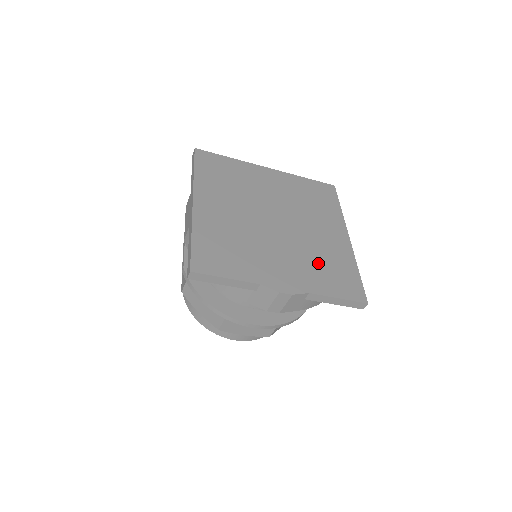
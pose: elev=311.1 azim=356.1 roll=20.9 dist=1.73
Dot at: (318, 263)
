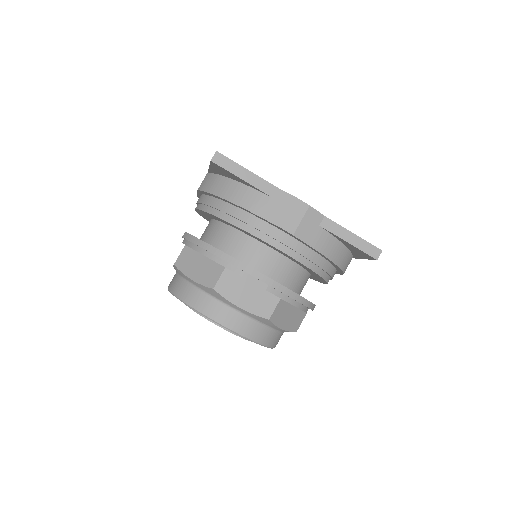
Dot at: occluded
